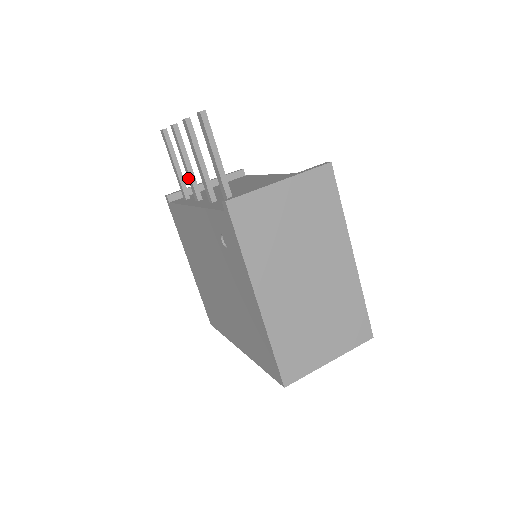
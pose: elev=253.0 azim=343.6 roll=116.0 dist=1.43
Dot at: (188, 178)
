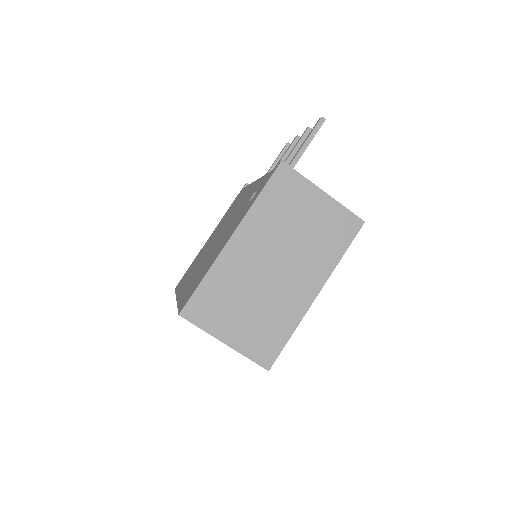
Dot at: occluded
